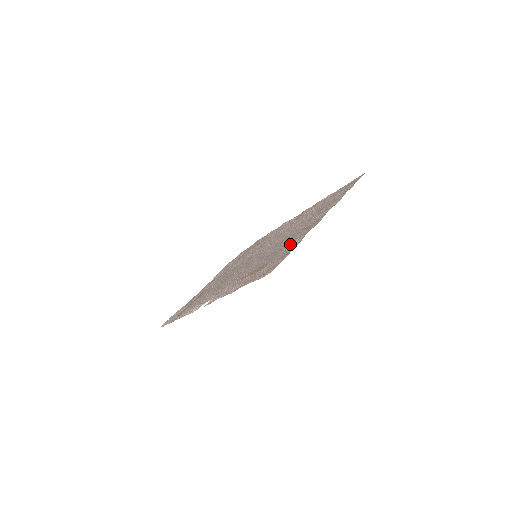
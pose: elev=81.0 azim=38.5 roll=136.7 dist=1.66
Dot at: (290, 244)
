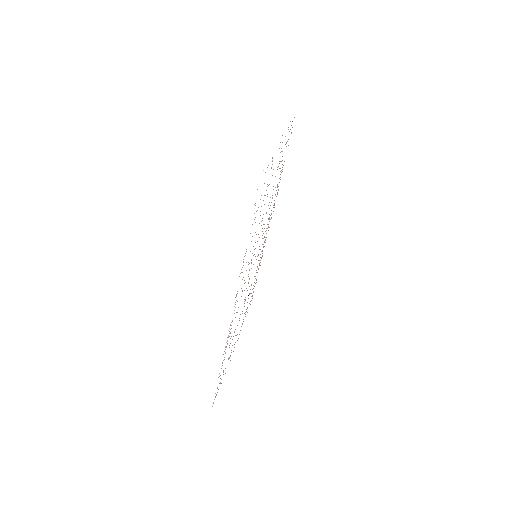
Dot at: occluded
